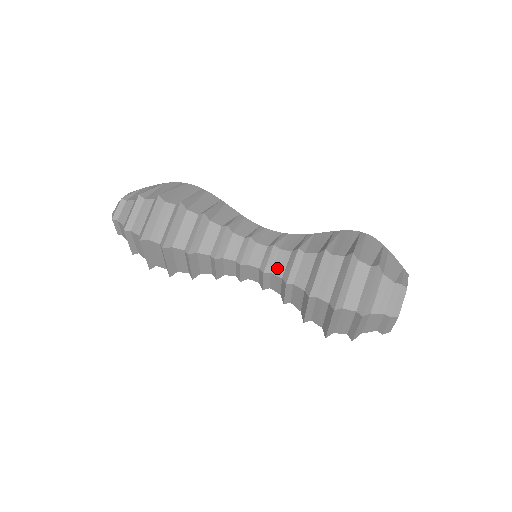
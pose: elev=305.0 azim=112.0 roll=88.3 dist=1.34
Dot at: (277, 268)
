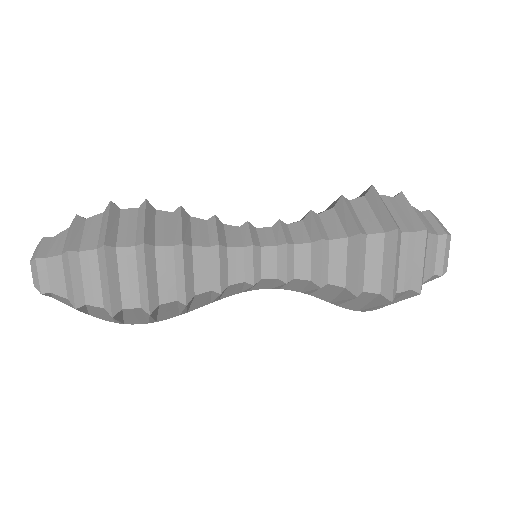
Dot at: (298, 238)
